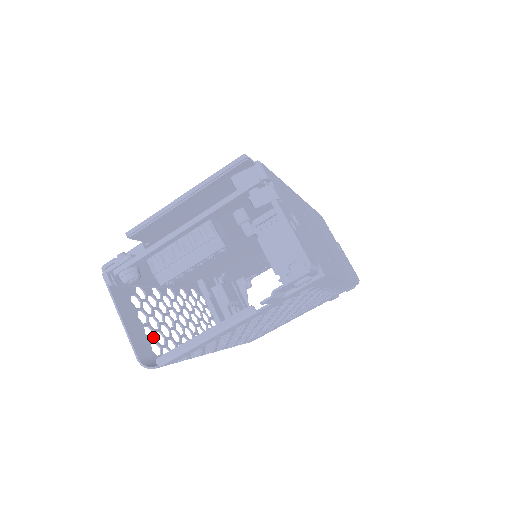
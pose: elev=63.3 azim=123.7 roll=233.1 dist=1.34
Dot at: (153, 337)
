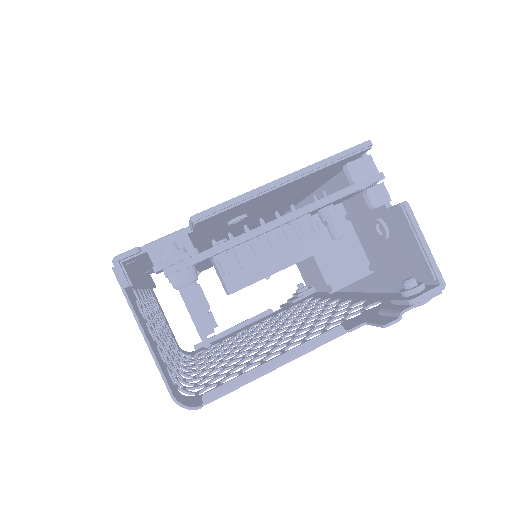
Dot at: occluded
